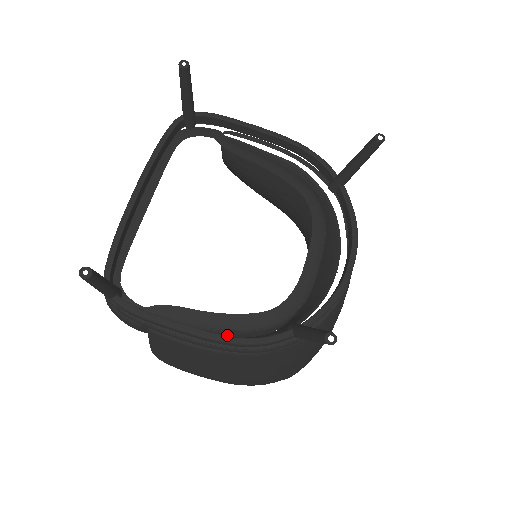
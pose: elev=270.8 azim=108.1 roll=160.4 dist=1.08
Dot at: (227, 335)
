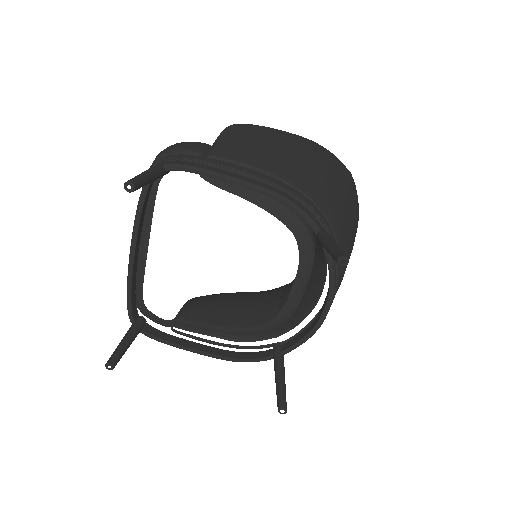
Dot at: occluded
